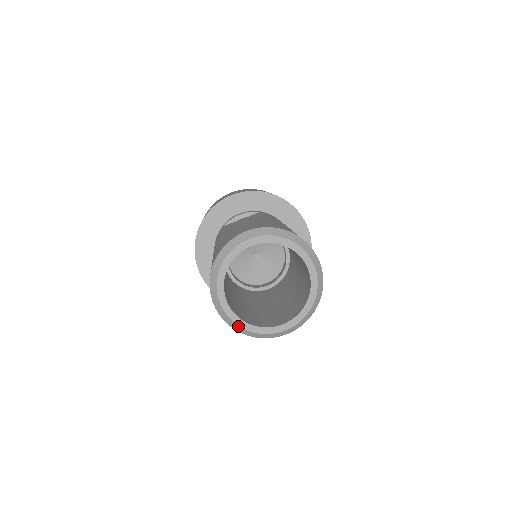
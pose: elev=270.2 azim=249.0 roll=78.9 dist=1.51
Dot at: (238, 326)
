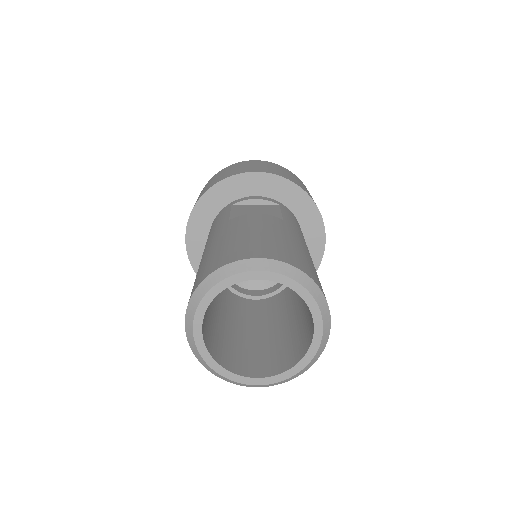
Dot at: (205, 362)
